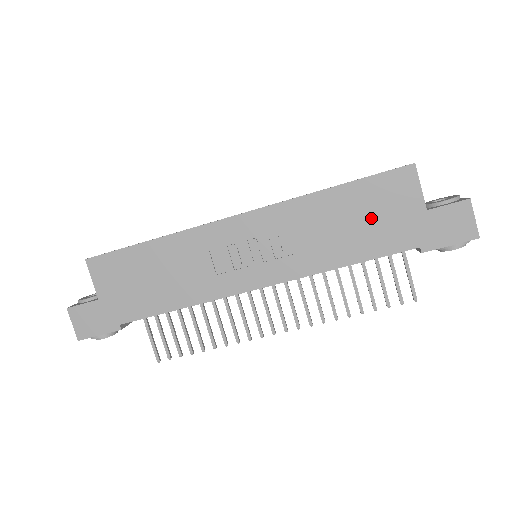
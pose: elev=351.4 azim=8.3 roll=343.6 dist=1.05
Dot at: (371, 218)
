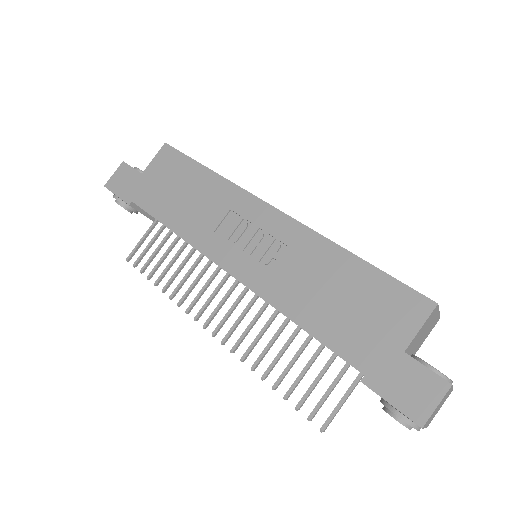
Dot at: (355, 308)
